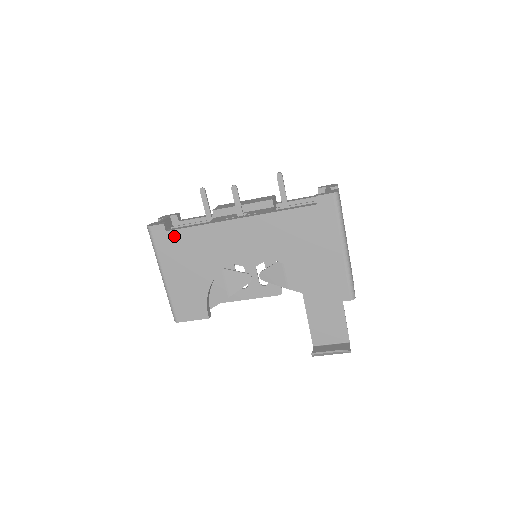
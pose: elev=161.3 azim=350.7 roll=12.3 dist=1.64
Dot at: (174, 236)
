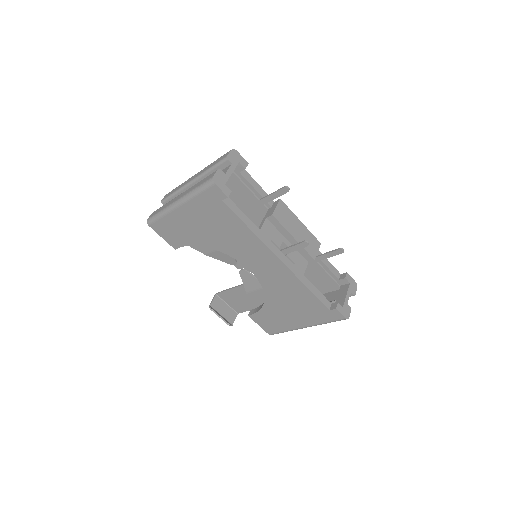
Dot at: (223, 209)
